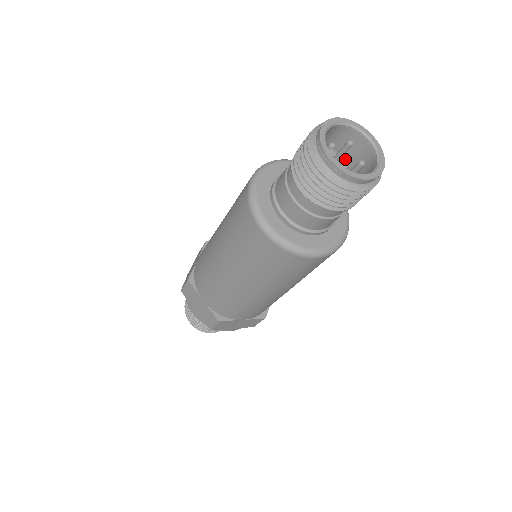
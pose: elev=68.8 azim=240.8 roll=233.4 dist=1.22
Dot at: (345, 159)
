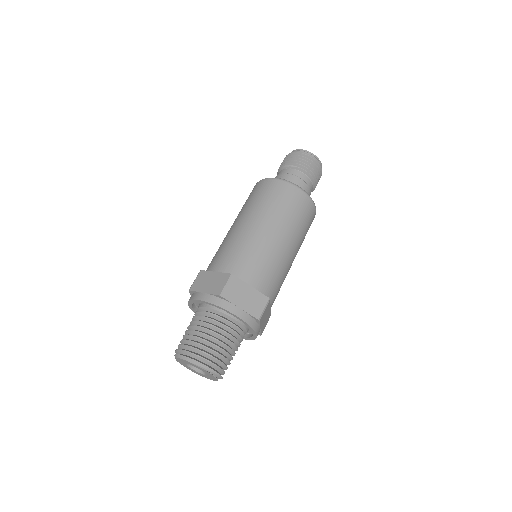
Dot at: occluded
